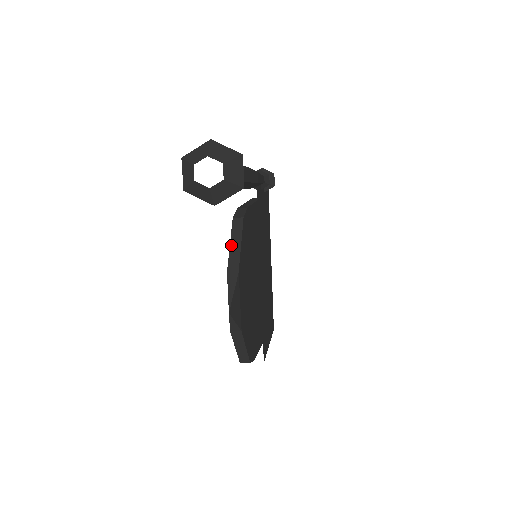
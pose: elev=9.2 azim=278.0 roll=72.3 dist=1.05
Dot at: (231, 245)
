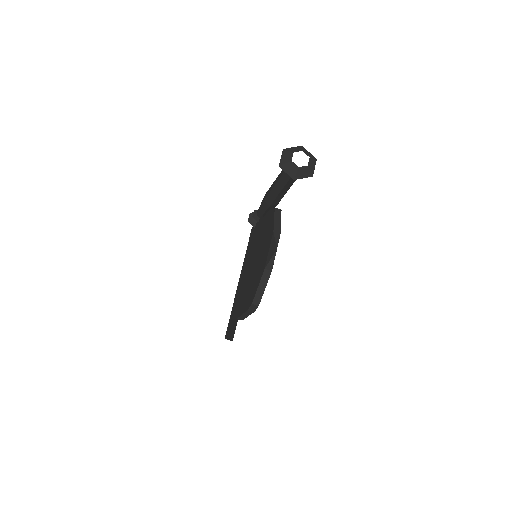
Dot at: (275, 220)
